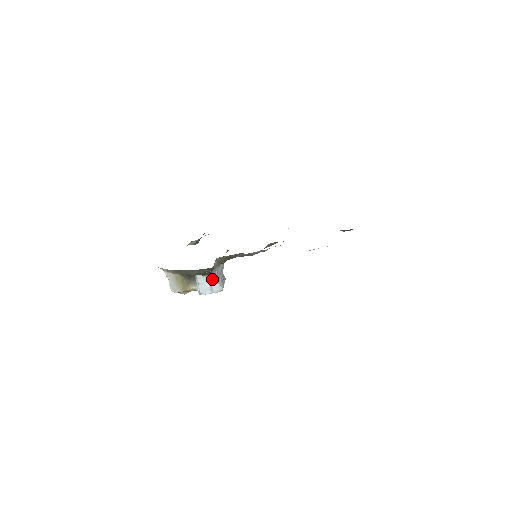
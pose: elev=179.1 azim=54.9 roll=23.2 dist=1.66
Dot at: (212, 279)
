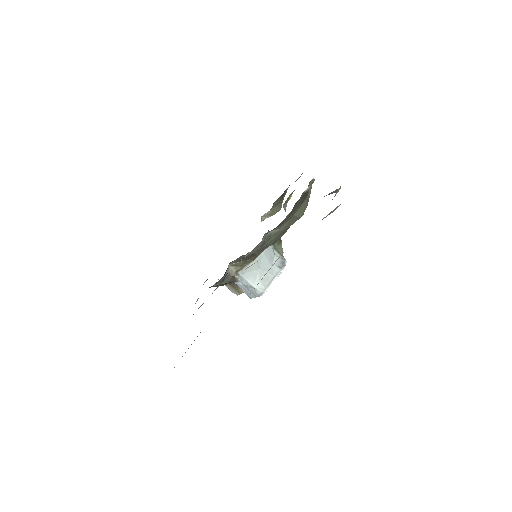
Dot at: (244, 284)
